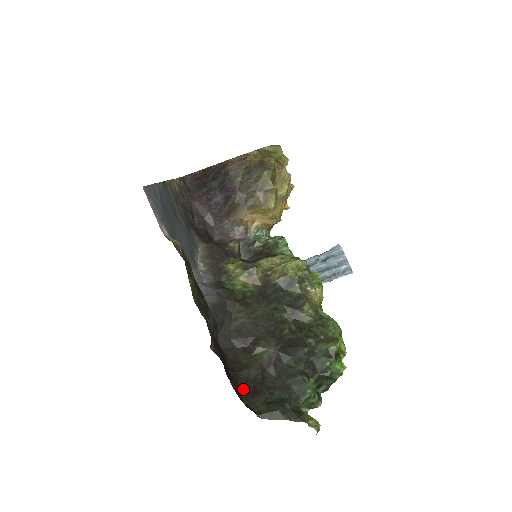
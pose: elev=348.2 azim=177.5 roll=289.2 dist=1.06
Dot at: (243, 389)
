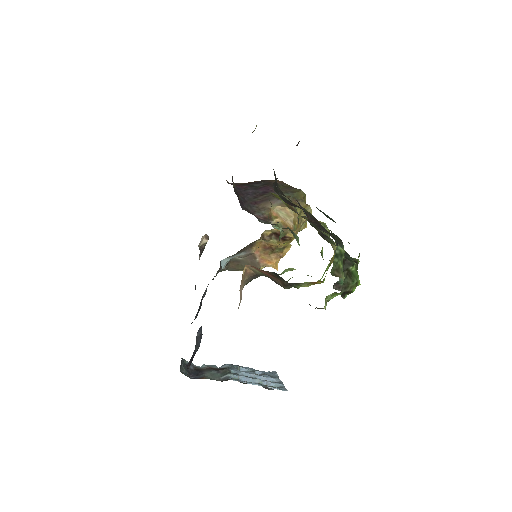
Dot at: occluded
